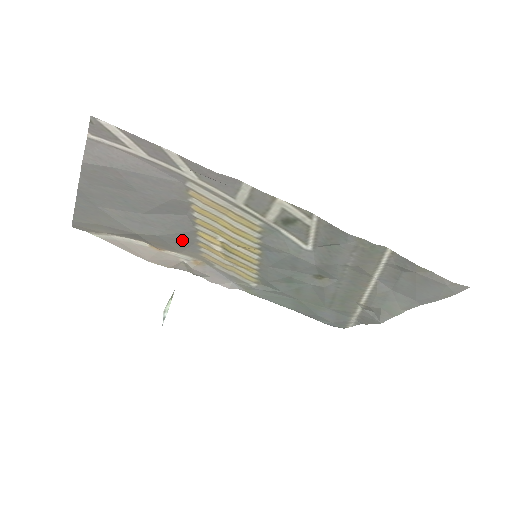
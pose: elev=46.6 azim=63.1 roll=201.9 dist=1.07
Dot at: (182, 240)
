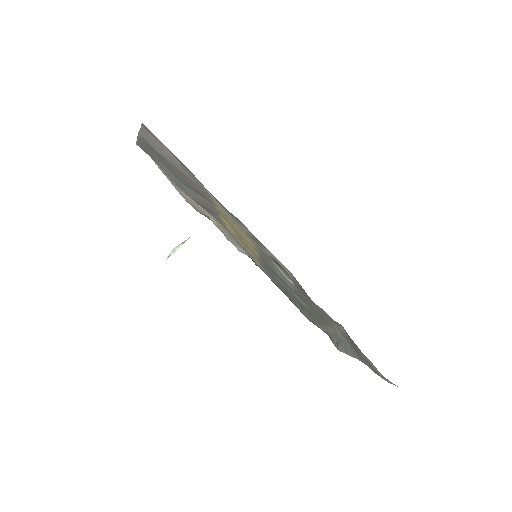
Dot at: (208, 209)
